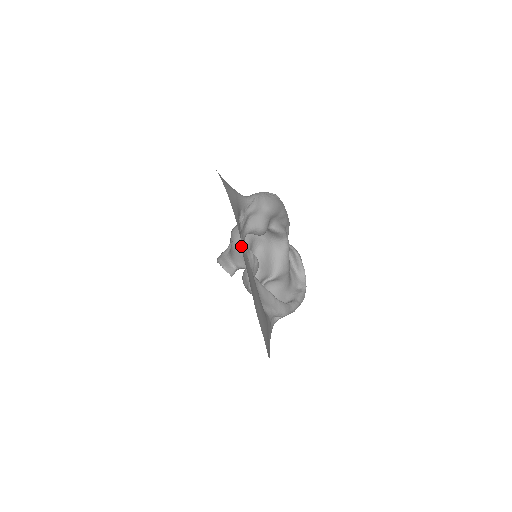
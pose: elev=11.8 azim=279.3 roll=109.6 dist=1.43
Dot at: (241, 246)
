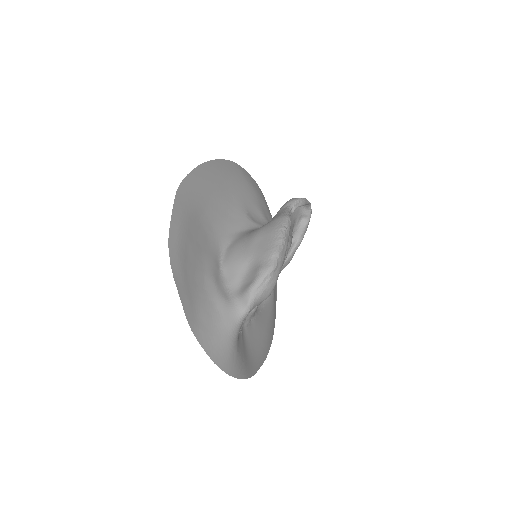
Dot at: (244, 339)
